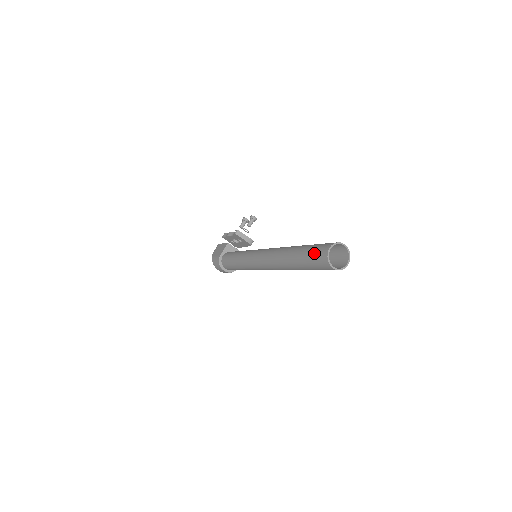
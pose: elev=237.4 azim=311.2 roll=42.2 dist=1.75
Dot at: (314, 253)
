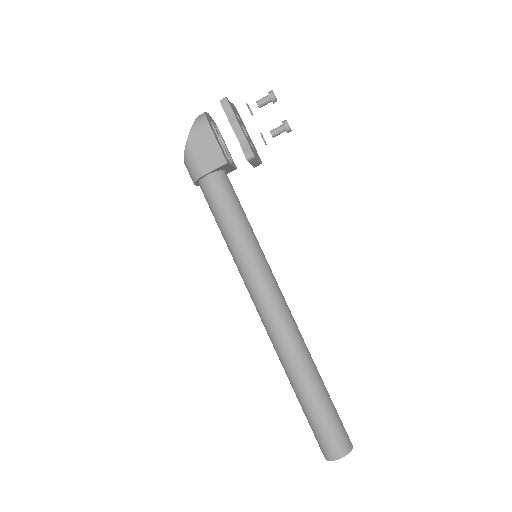
Dot at: (323, 436)
